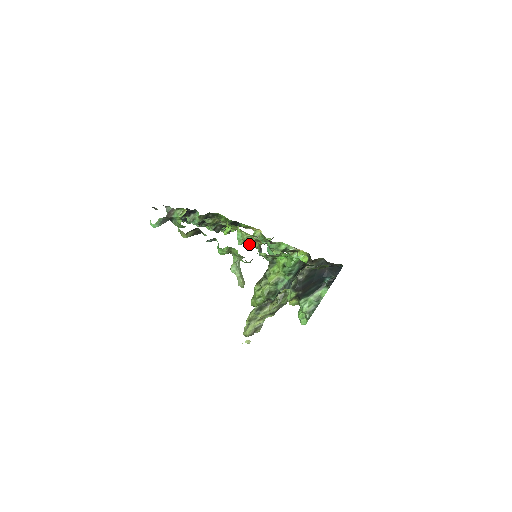
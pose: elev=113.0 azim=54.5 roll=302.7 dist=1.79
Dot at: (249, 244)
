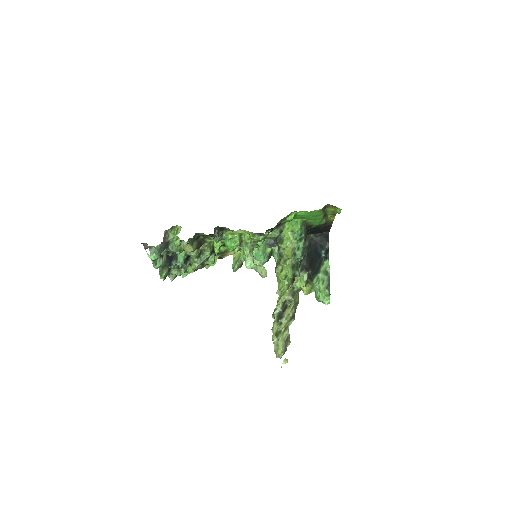
Dot at: occluded
